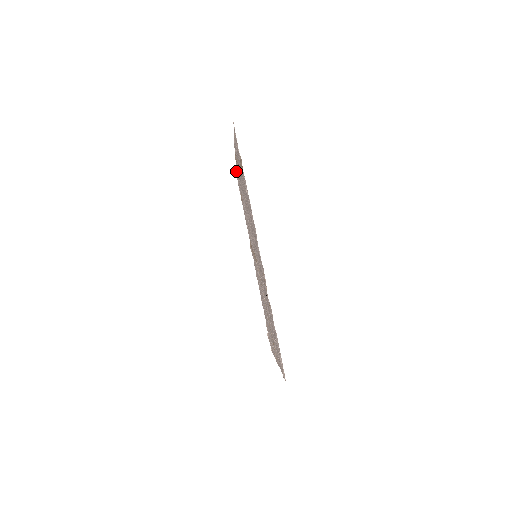
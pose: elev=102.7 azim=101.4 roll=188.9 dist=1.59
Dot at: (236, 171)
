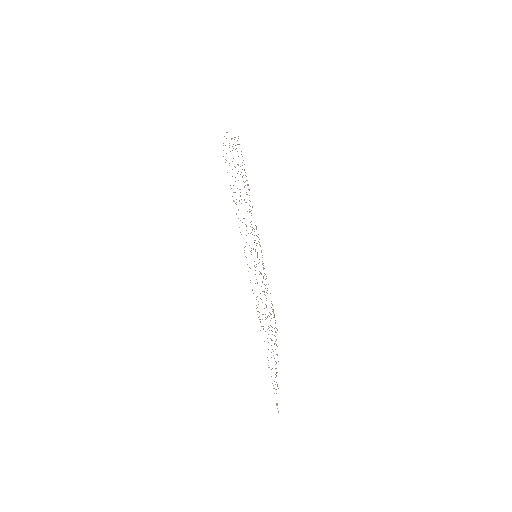
Dot at: occluded
